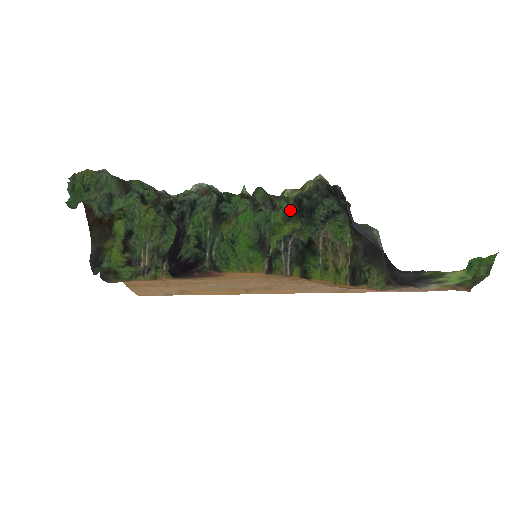
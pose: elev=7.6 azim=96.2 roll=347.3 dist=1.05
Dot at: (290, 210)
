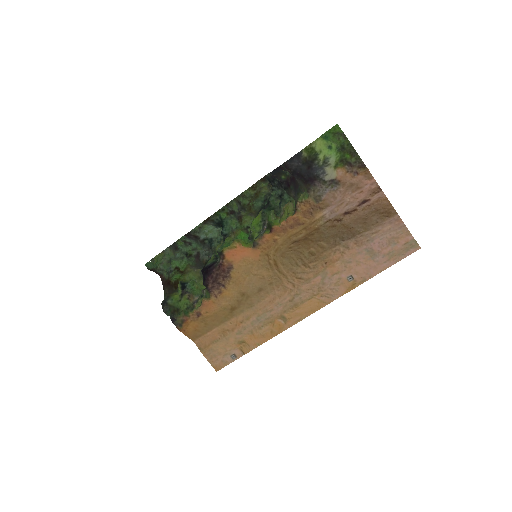
Dot at: occluded
